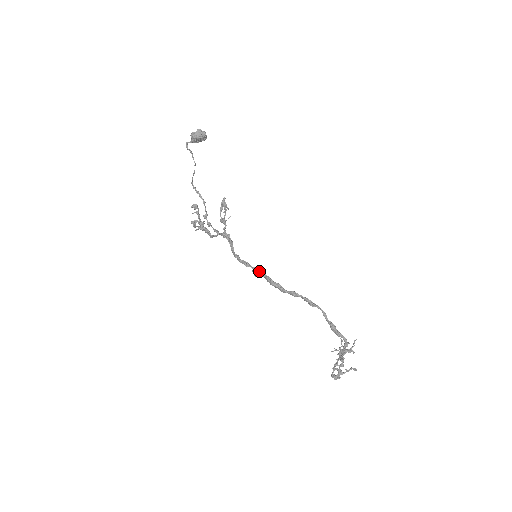
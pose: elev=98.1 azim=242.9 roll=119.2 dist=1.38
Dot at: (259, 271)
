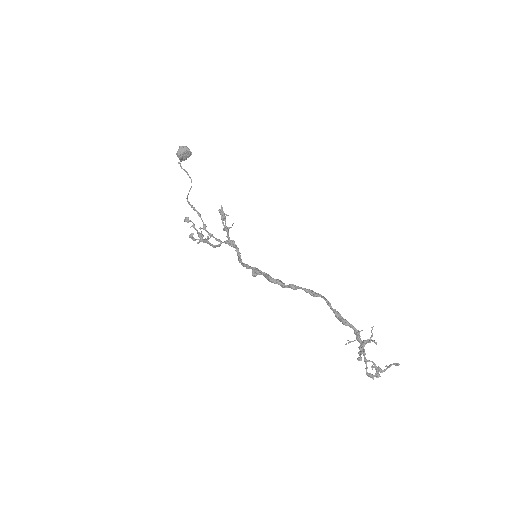
Dot at: (256, 270)
